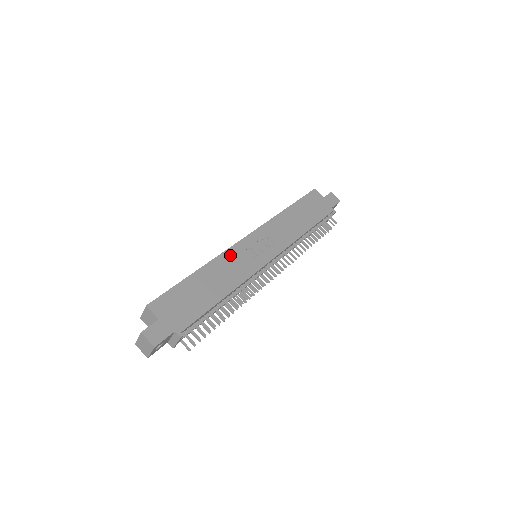
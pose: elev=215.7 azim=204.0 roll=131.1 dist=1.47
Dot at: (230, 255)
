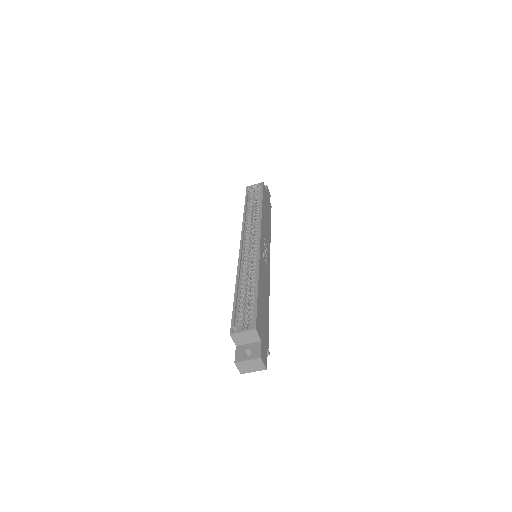
Dot at: (261, 263)
